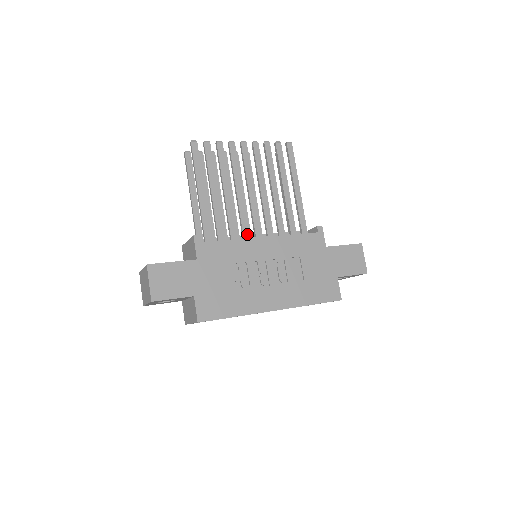
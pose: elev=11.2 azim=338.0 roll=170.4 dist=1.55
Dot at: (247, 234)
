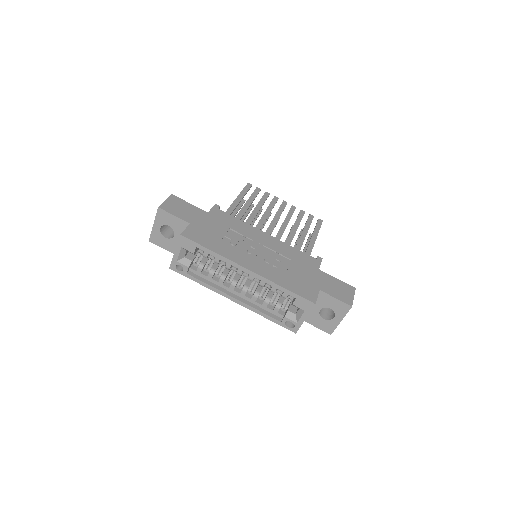
Dot at: occluded
